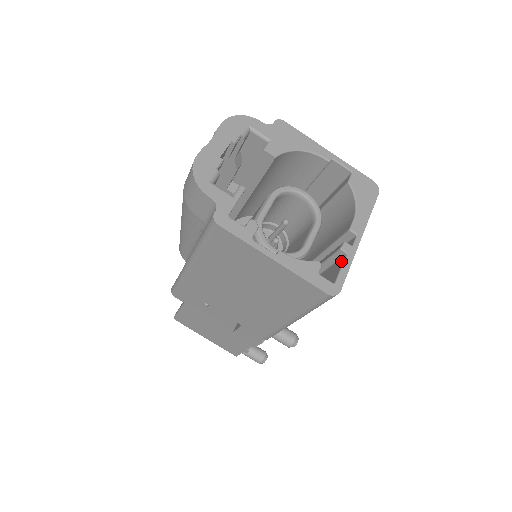
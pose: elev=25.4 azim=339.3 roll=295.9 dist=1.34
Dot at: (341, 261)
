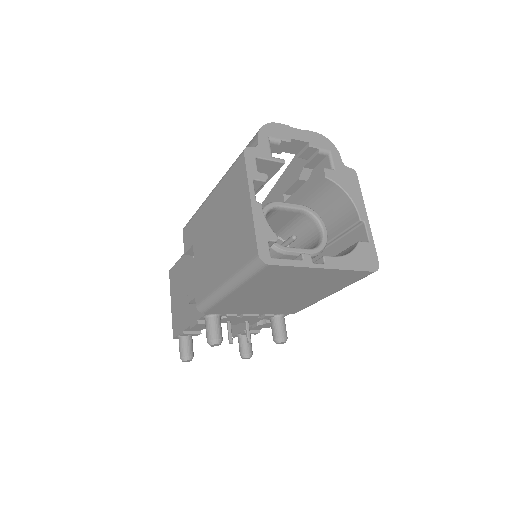
Dot at: (294, 261)
